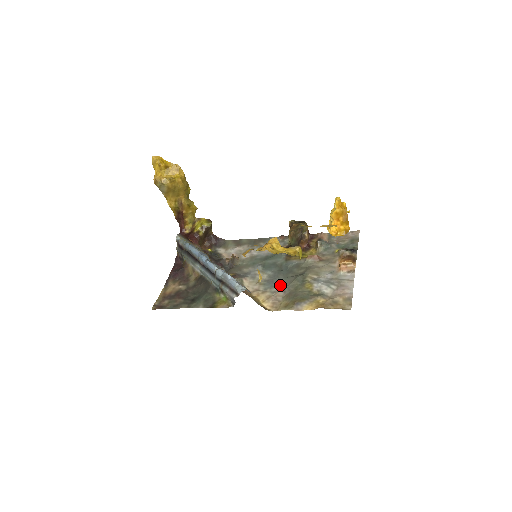
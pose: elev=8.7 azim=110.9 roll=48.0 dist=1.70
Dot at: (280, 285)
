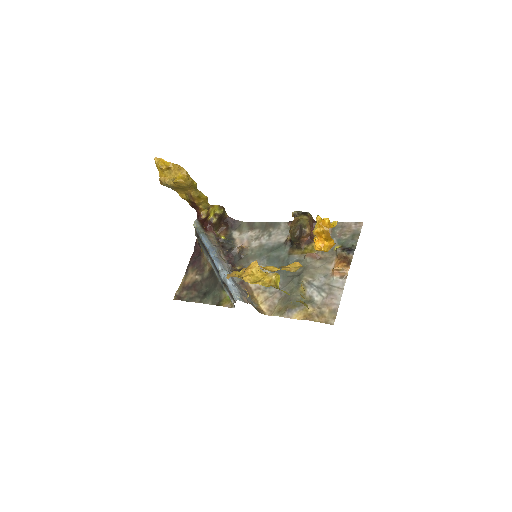
Dot at: occluded
